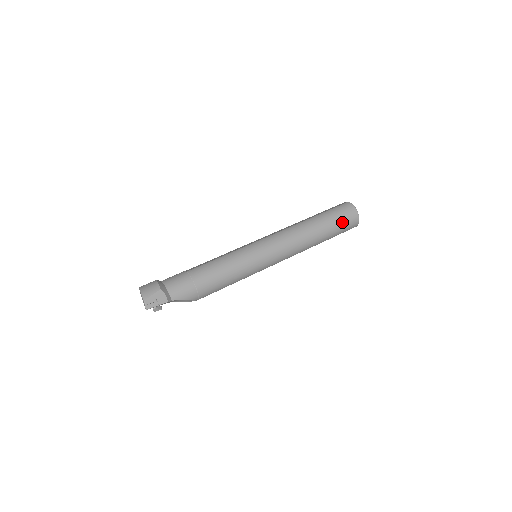
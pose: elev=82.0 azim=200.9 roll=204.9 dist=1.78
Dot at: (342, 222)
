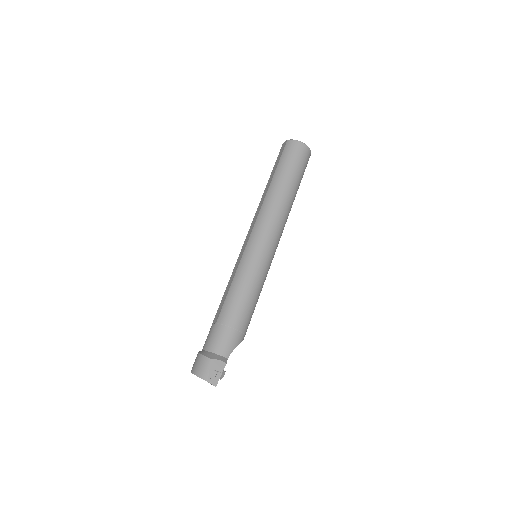
Dot at: (298, 163)
